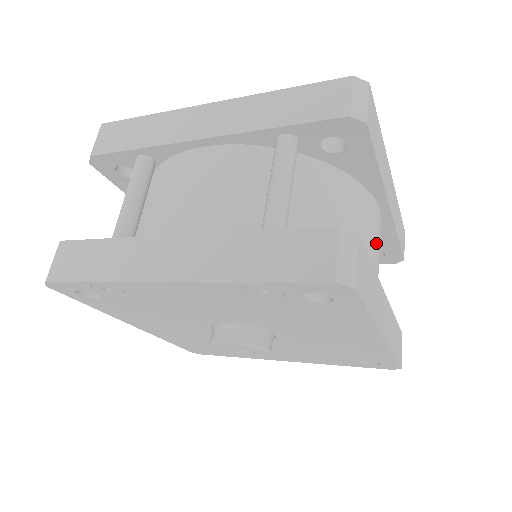
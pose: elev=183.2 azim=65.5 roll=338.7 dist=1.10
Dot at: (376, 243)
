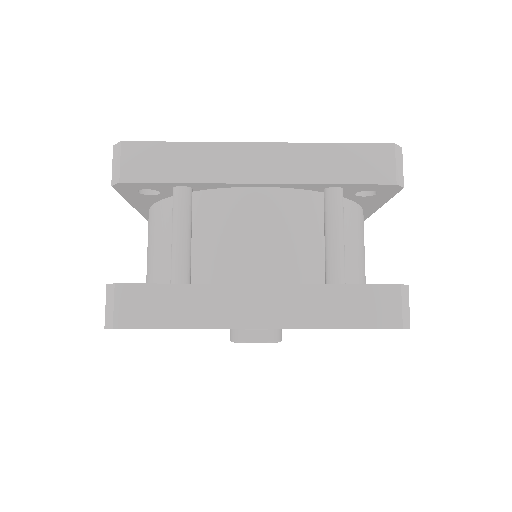
Dot at: occluded
